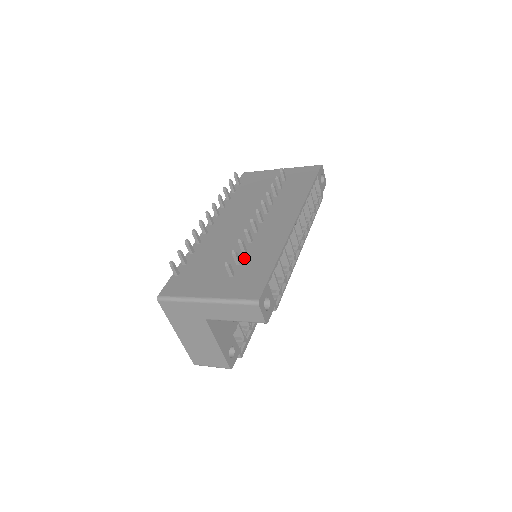
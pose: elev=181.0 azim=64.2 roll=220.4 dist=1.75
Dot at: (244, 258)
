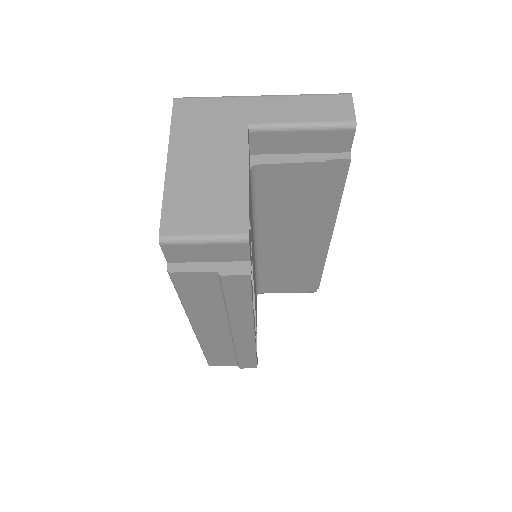
Dot at: occluded
